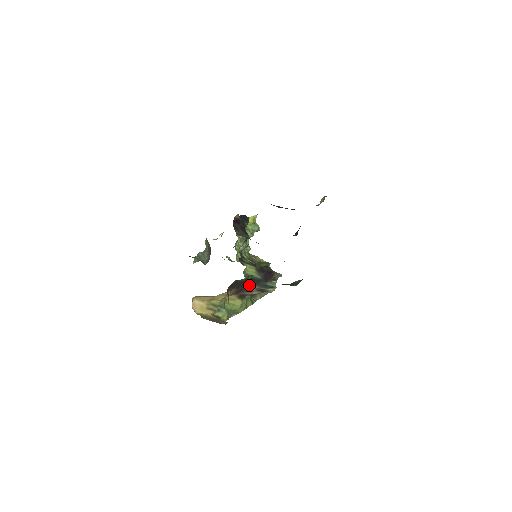
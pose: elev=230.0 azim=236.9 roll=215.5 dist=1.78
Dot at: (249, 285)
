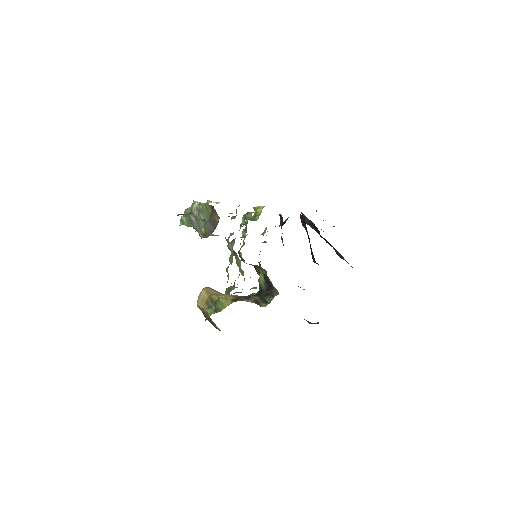
Dot at: (254, 294)
